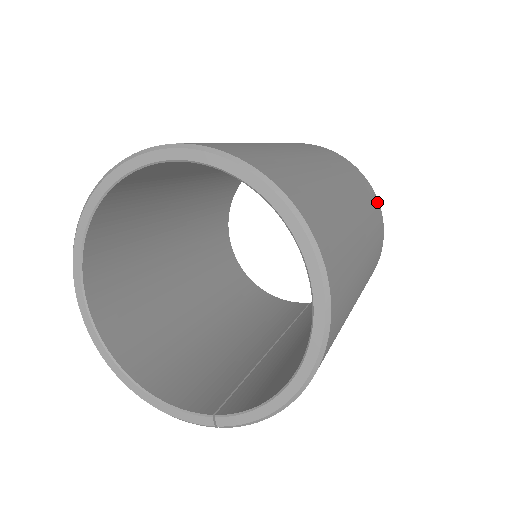
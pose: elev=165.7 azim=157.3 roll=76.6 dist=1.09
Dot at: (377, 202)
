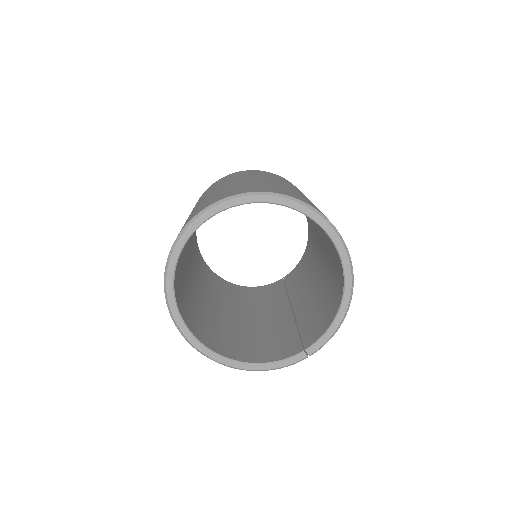
Dot at: occluded
